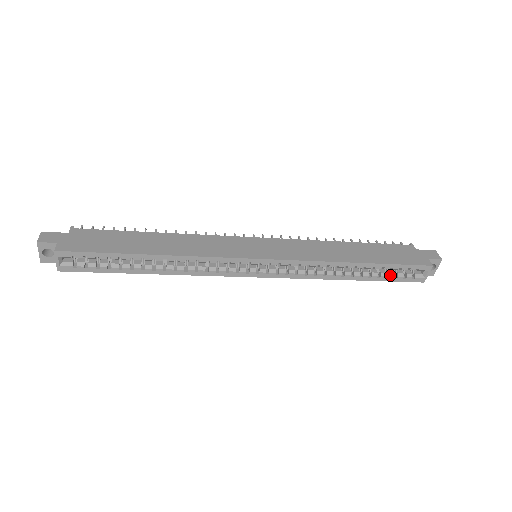
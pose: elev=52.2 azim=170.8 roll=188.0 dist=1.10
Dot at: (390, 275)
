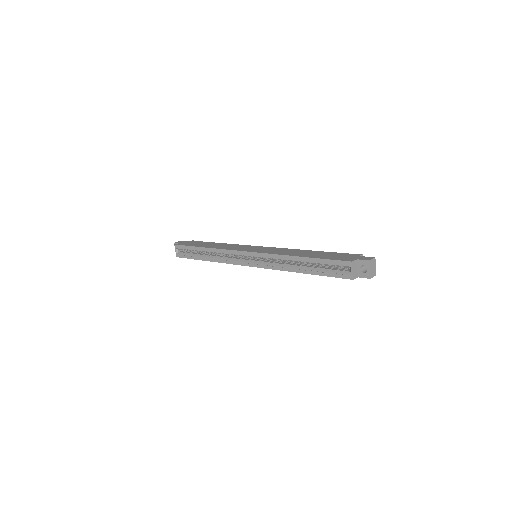
Dot at: (325, 270)
